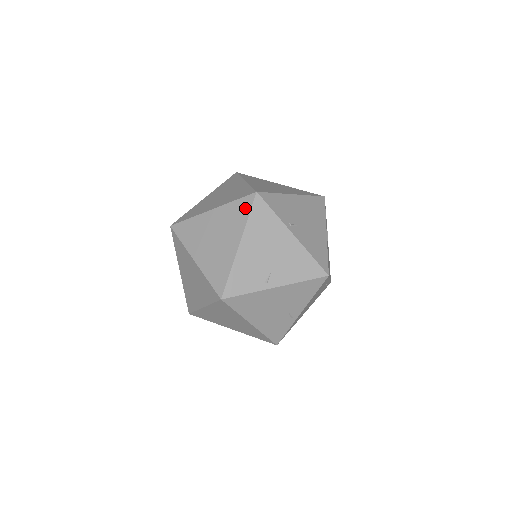
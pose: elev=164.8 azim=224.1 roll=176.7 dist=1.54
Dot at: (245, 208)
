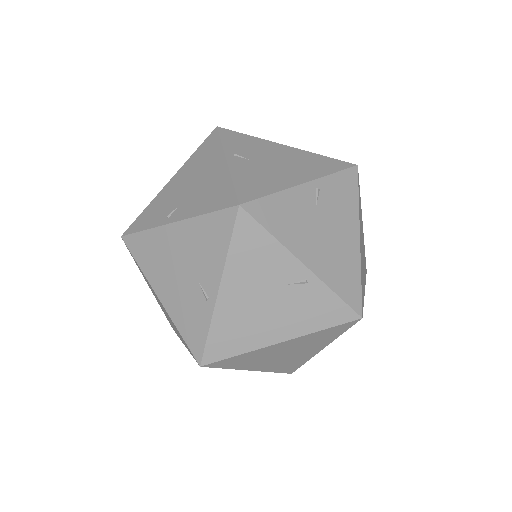
Dot at: occluded
